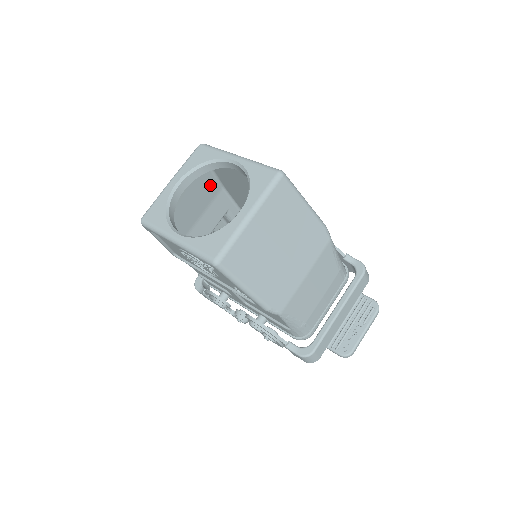
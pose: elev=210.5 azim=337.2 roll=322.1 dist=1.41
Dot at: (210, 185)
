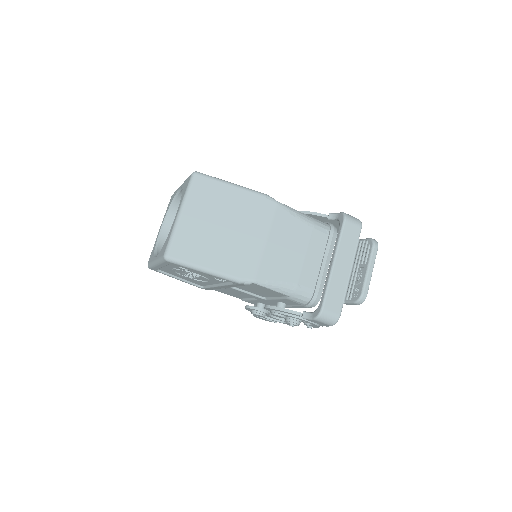
Dot at: occluded
